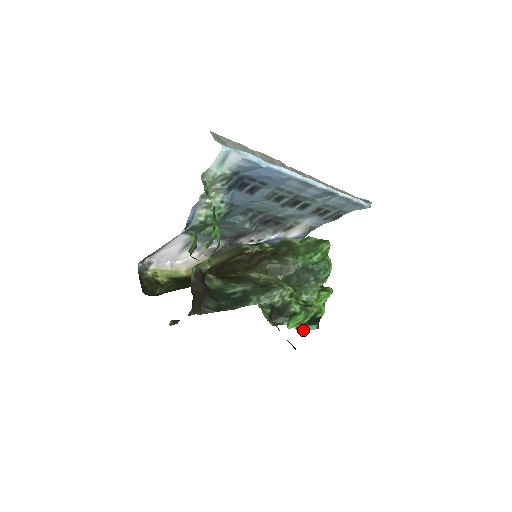
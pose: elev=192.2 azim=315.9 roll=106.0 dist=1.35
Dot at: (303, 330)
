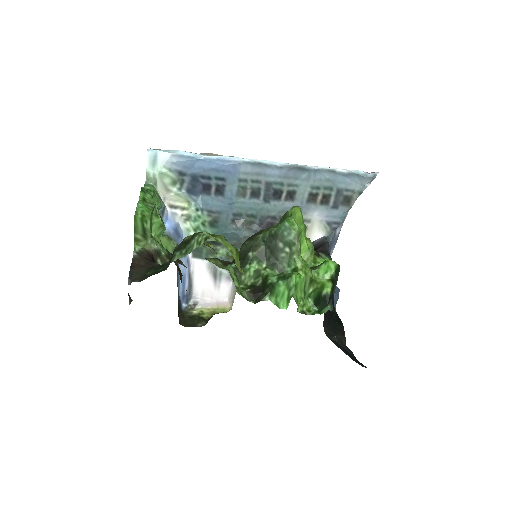
Dot at: (313, 314)
